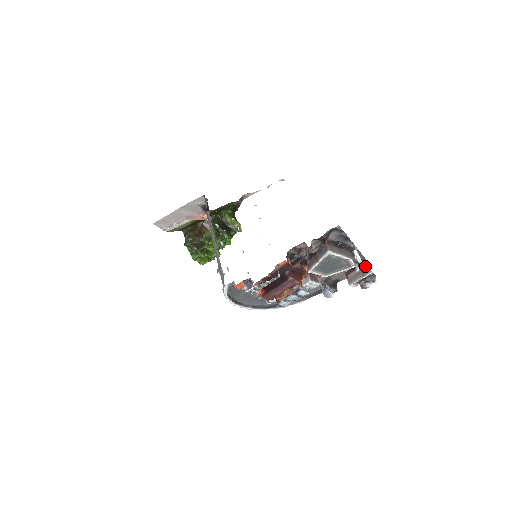
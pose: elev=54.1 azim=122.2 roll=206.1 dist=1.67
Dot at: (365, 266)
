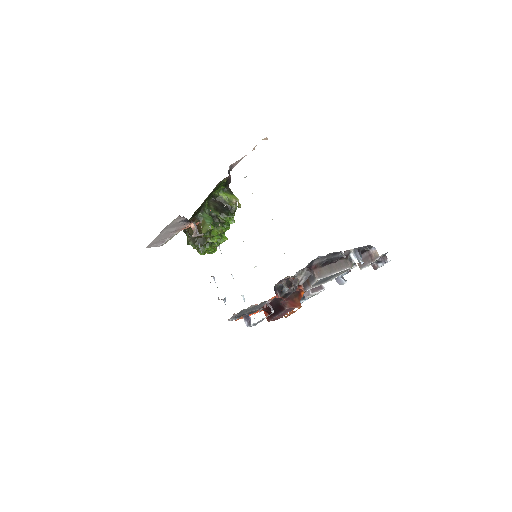
Dot at: (372, 250)
